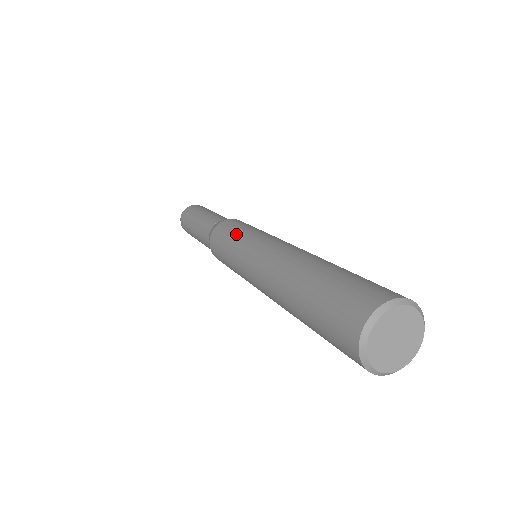
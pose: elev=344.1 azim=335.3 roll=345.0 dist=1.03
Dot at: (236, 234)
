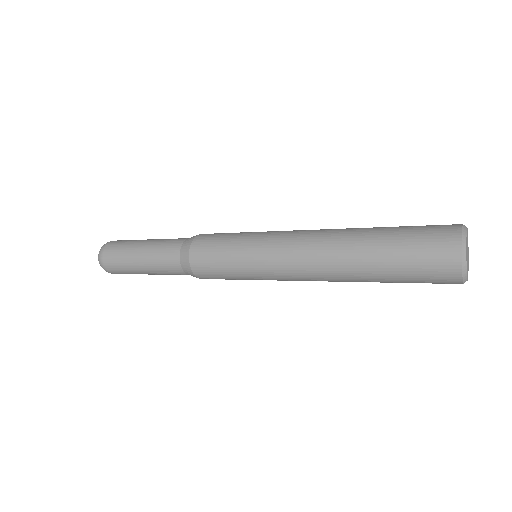
Dot at: (232, 252)
